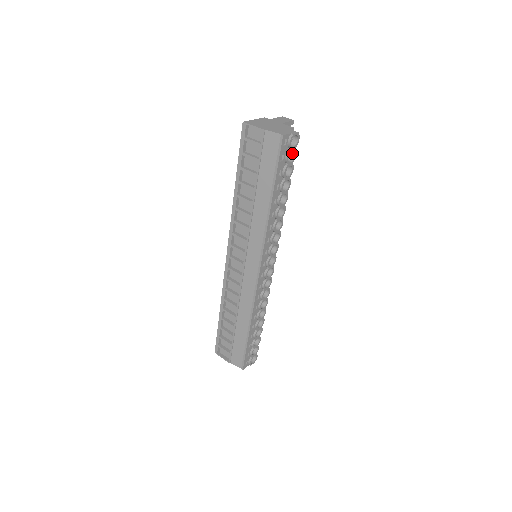
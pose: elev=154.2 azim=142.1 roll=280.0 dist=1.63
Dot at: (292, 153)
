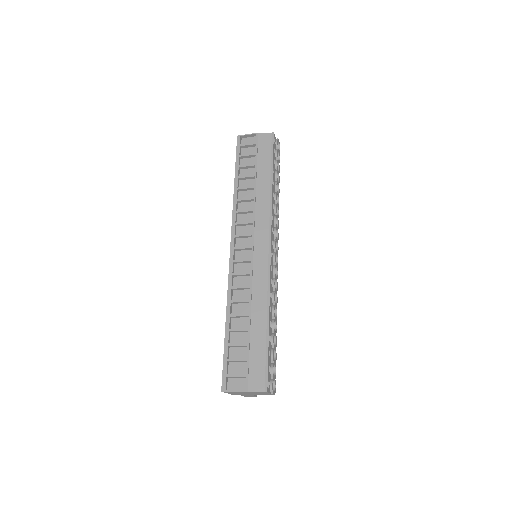
Dot at: occluded
